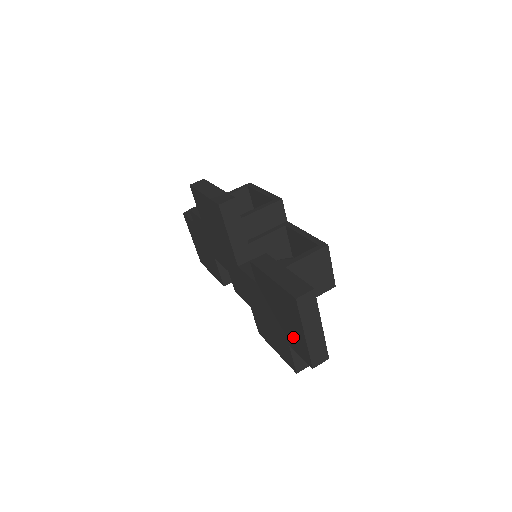
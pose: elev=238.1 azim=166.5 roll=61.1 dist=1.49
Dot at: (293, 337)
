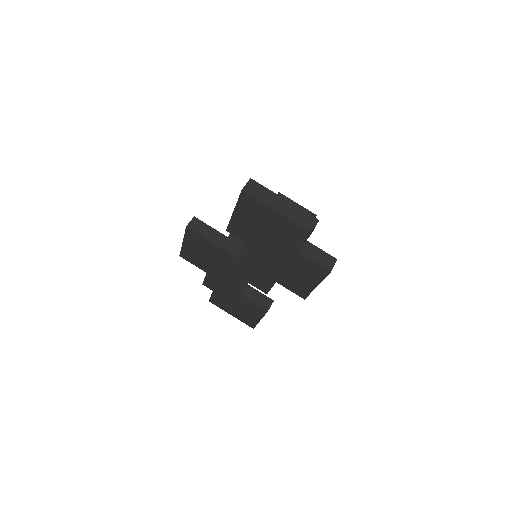
Dot at: (285, 234)
